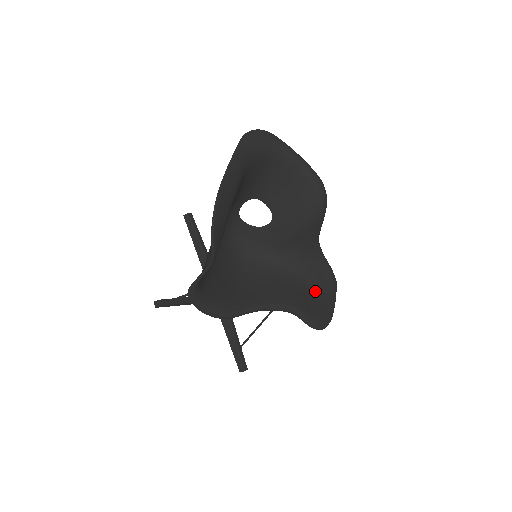
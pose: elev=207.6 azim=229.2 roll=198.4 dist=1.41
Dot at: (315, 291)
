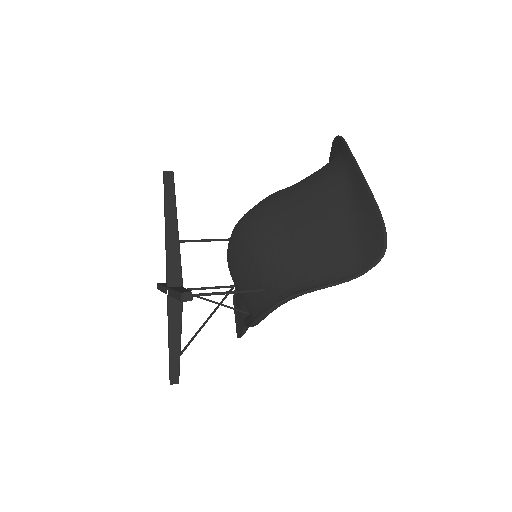
Dot at: occluded
